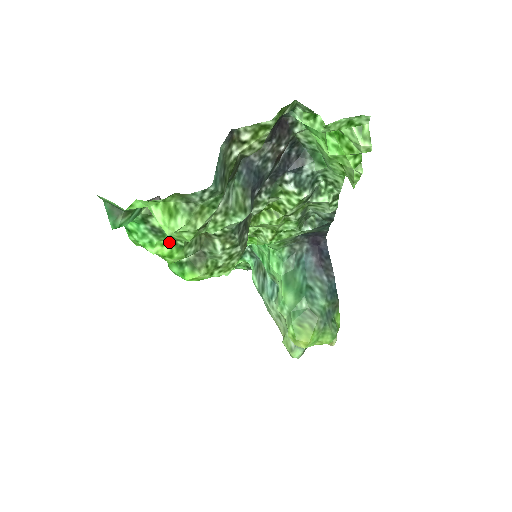
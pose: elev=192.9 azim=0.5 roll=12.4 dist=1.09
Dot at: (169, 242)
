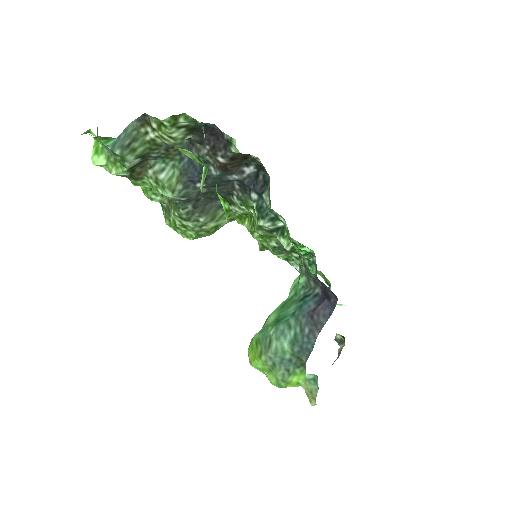
Dot at: occluded
